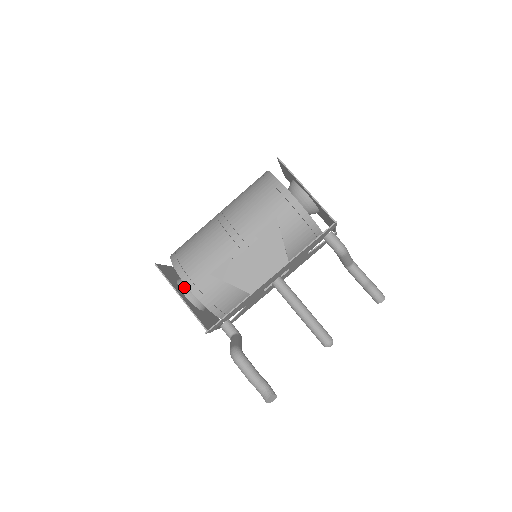
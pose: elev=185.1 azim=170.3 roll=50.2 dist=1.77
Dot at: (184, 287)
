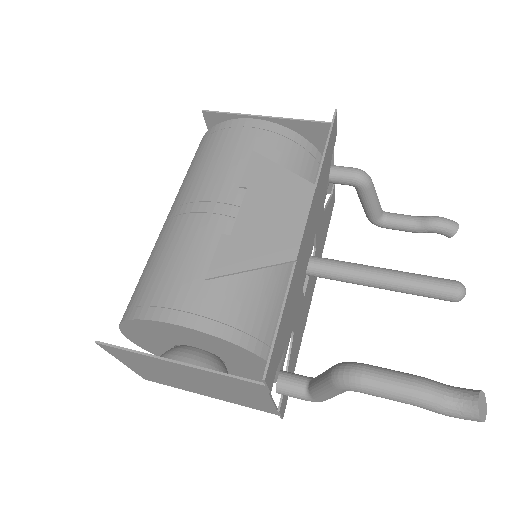
Dot at: (171, 357)
